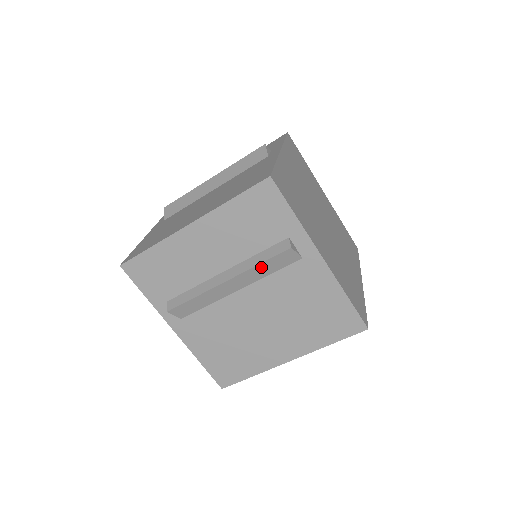
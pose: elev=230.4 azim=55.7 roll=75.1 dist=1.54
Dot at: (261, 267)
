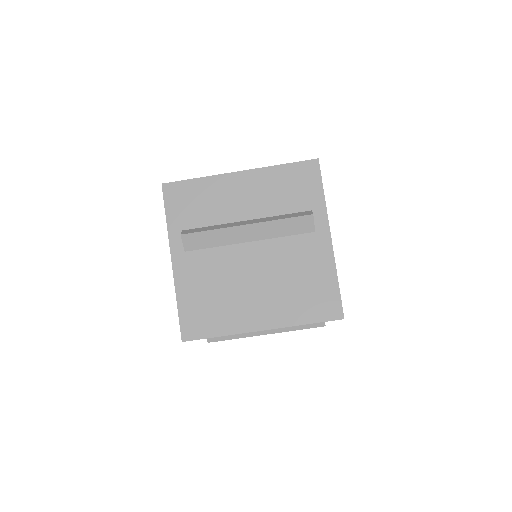
Dot at: (281, 224)
